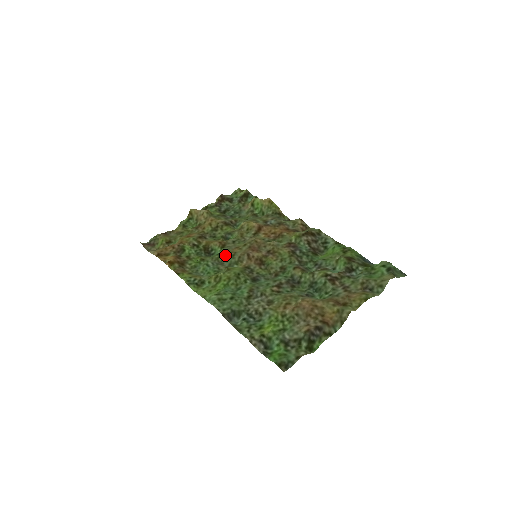
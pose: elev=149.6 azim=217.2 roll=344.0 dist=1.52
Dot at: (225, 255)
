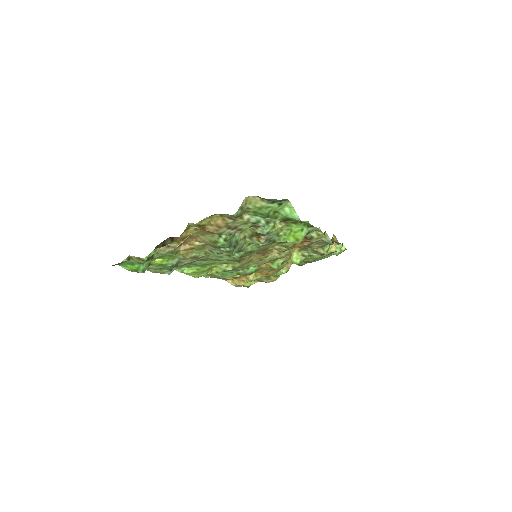
Dot at: (248, 265)
